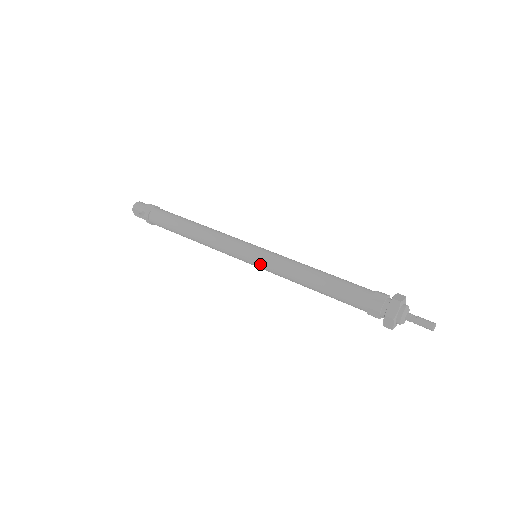
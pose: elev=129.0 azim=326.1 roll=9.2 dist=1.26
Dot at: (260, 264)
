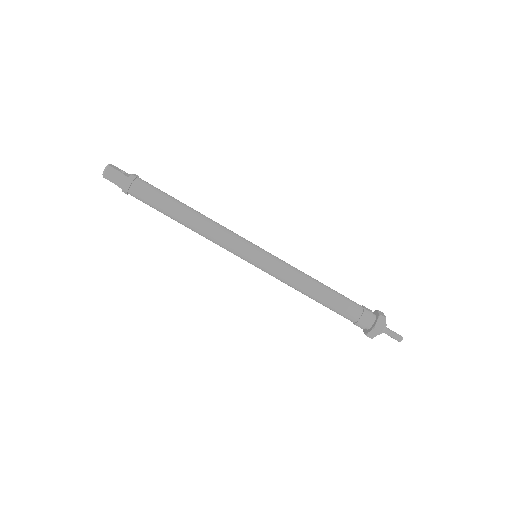
Dot at: occluded
